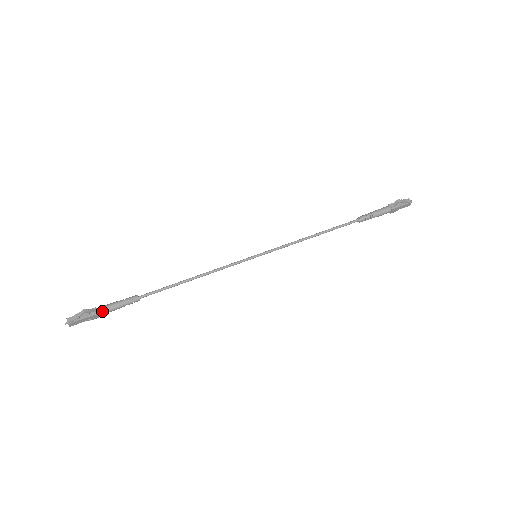
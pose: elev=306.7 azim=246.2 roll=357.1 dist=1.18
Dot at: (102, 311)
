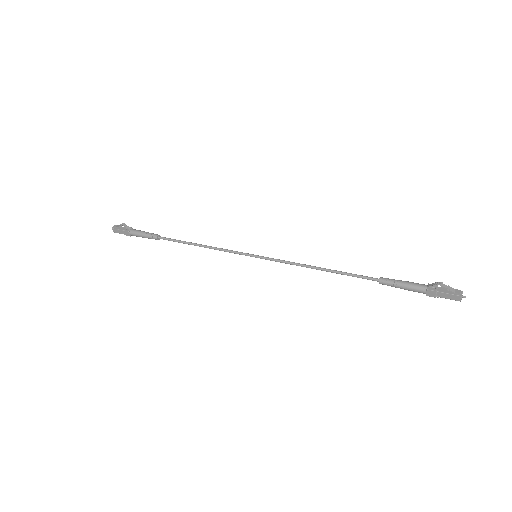
Dot at: (133, 232)
